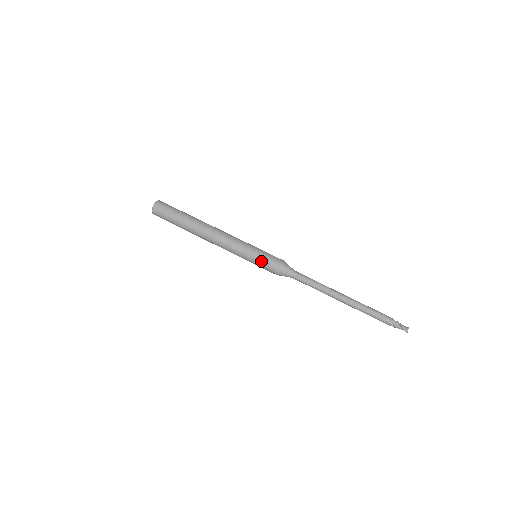
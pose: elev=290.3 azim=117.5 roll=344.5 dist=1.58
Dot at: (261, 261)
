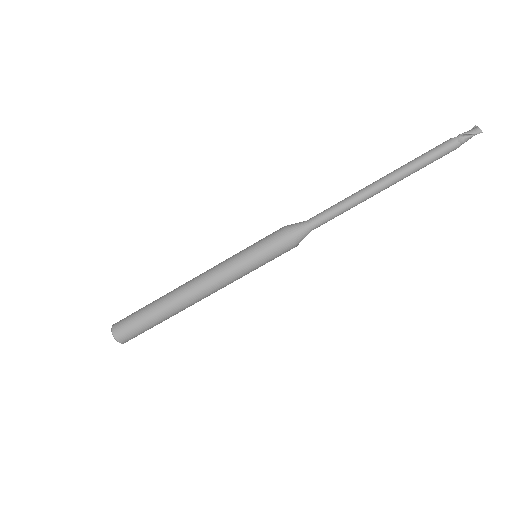
Dot at: (266, 254)
